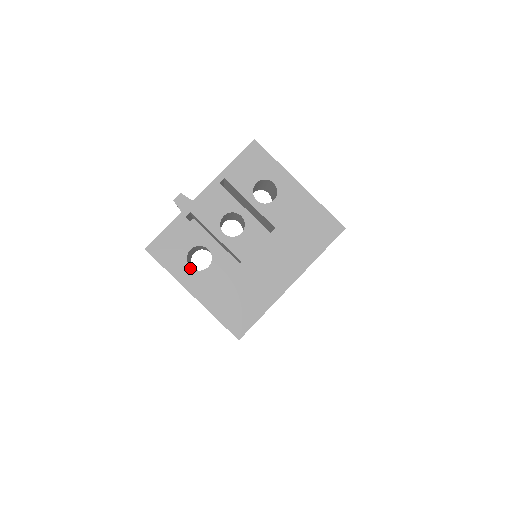
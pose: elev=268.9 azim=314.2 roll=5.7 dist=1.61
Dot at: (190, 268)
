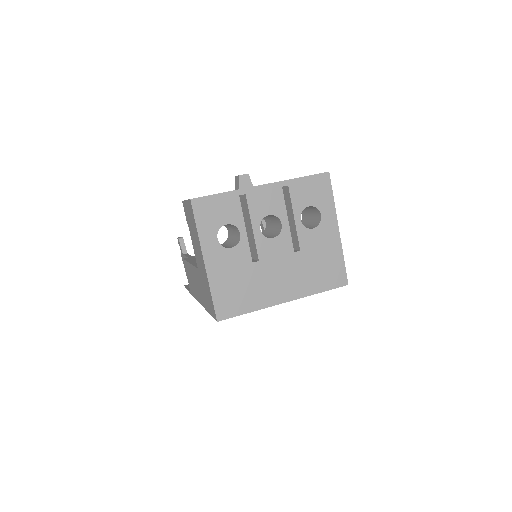
Dot at: (217, 239)
